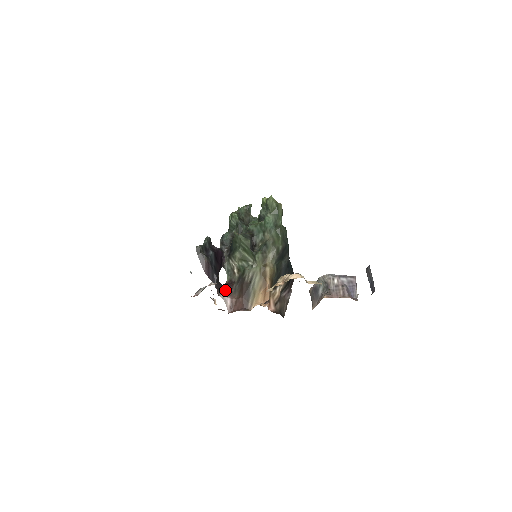
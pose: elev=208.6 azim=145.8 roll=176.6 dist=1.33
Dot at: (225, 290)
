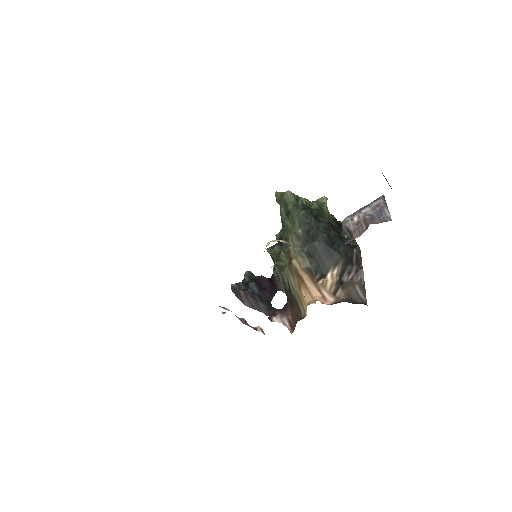
Dot at: (280, 312)
